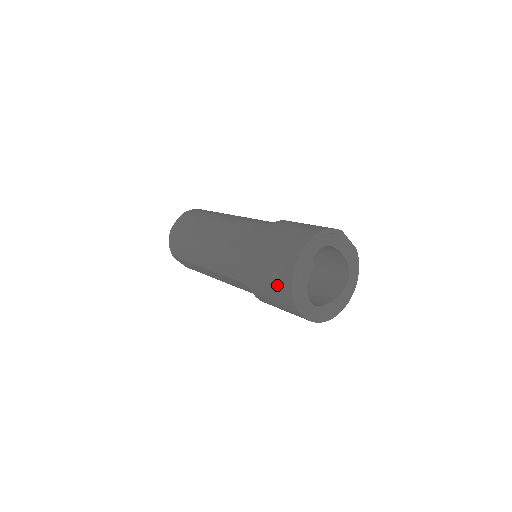
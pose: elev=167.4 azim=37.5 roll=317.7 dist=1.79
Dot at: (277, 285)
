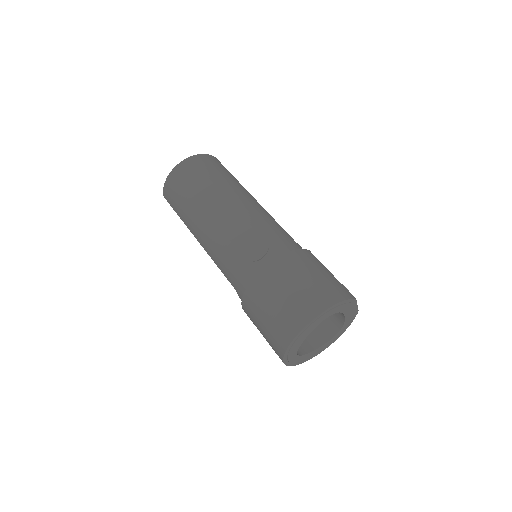
Dot at: (274, 331)
